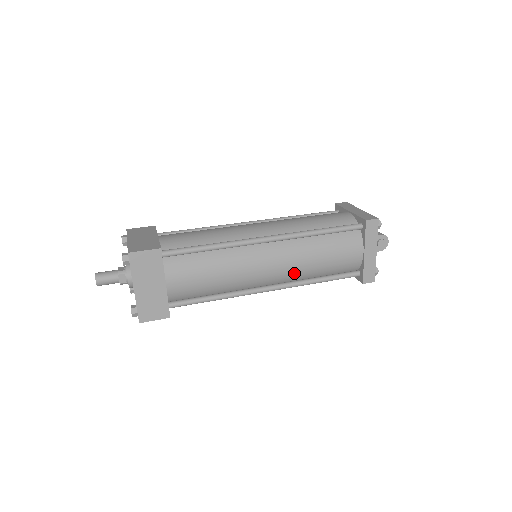
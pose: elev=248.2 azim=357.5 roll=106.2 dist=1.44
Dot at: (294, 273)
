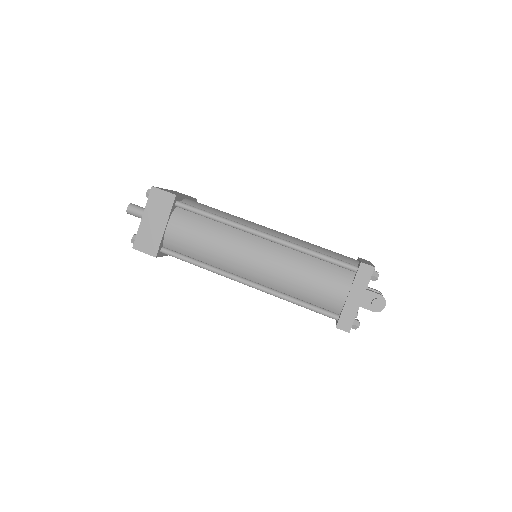
Dot at: (274, 279)
